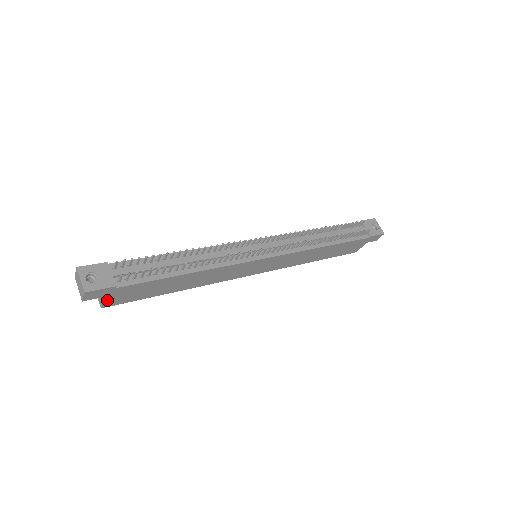
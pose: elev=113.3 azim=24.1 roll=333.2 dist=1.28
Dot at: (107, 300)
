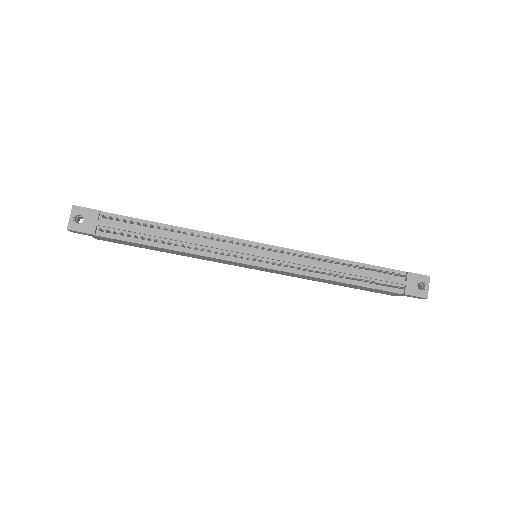
Dot at: (96, 237)
